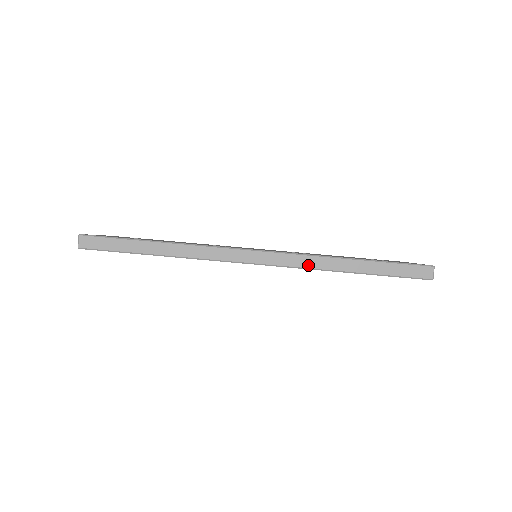
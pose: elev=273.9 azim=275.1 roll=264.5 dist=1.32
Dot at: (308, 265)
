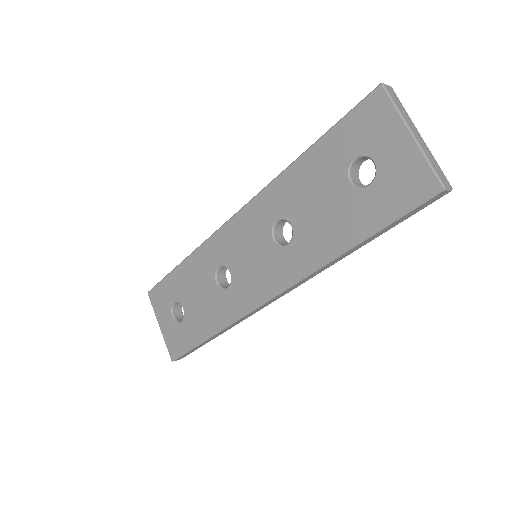
Dot at: (318, 273)
